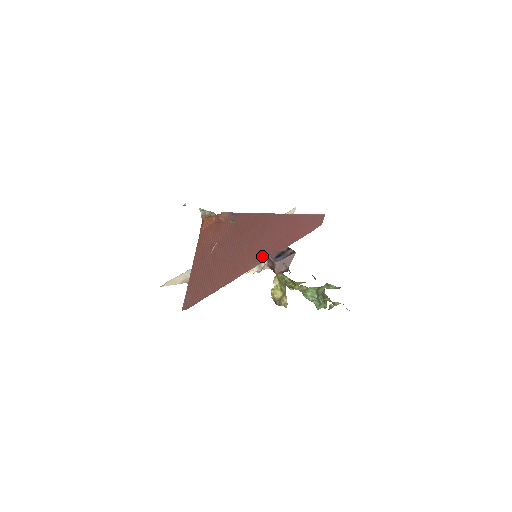
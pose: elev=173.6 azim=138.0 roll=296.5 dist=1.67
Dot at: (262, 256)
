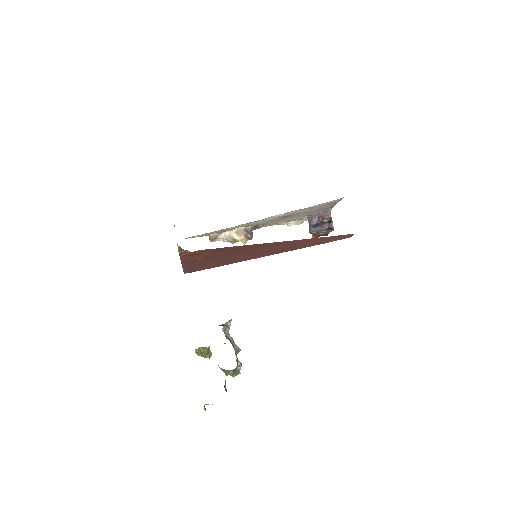
Dot at: (265, 254)
